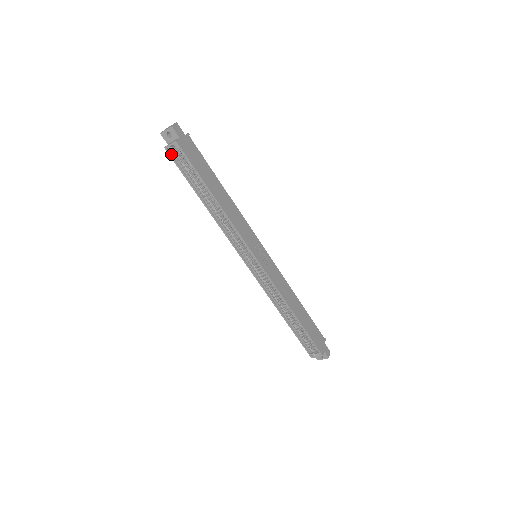
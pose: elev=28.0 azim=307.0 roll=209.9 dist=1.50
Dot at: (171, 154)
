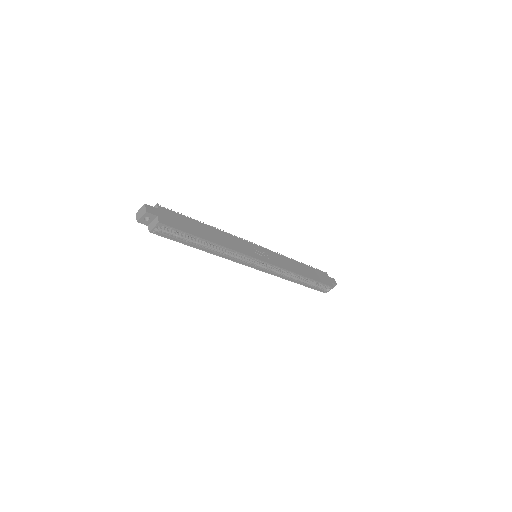
Dot at: (157, 233)
